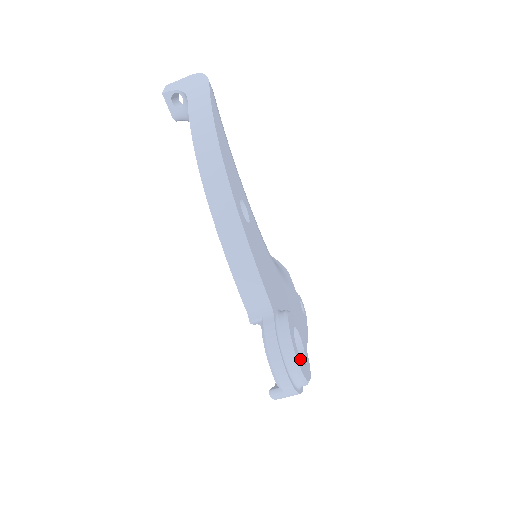
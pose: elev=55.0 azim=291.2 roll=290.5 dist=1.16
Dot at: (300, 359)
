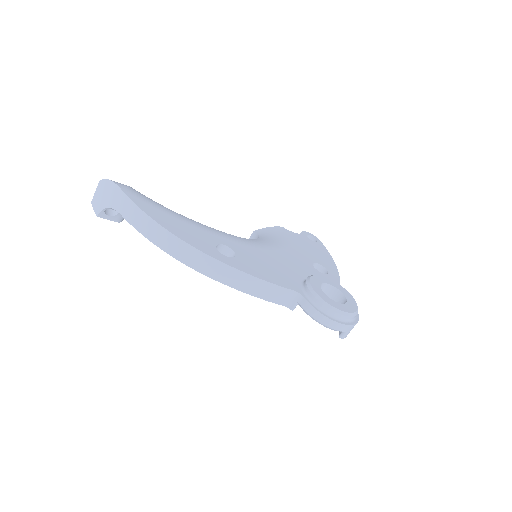
Dot at: (341, 304)
